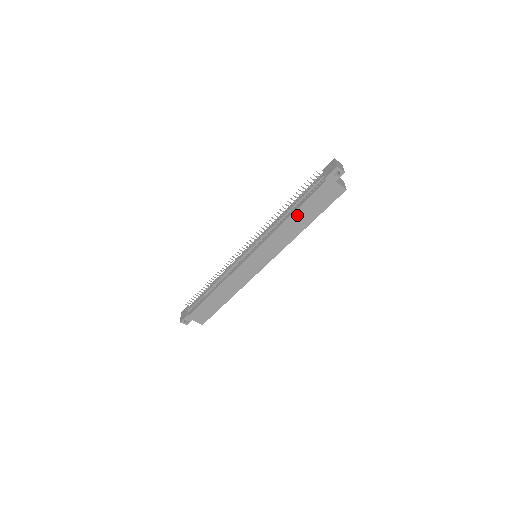
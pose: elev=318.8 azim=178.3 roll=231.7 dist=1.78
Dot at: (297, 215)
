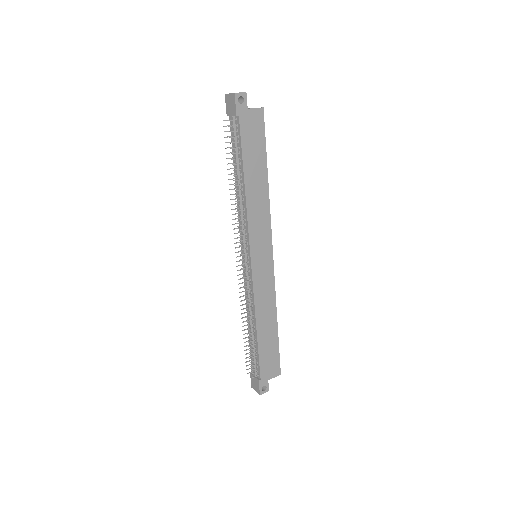
Dot at: (249, 176)
